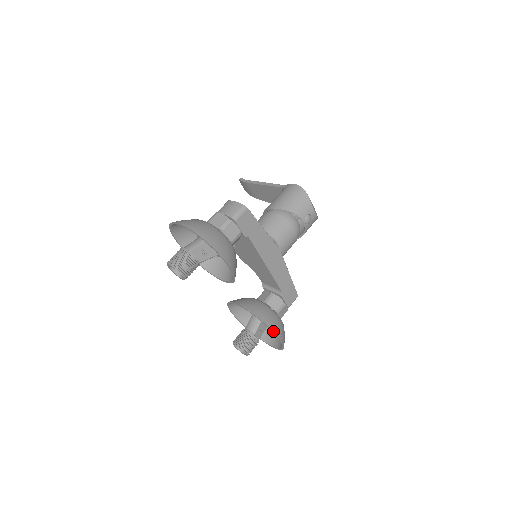
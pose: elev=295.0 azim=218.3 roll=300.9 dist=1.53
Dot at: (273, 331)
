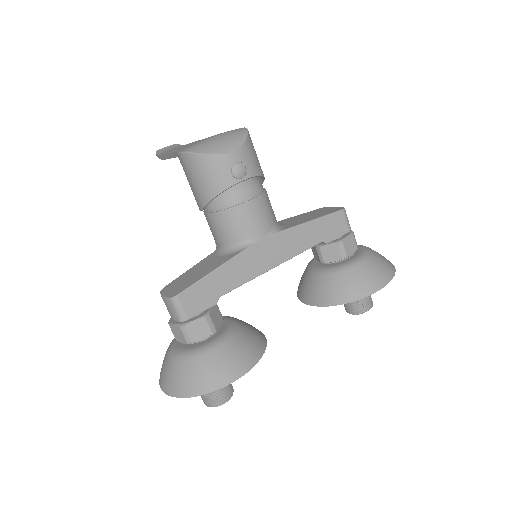
Dot at: (360, 298)
